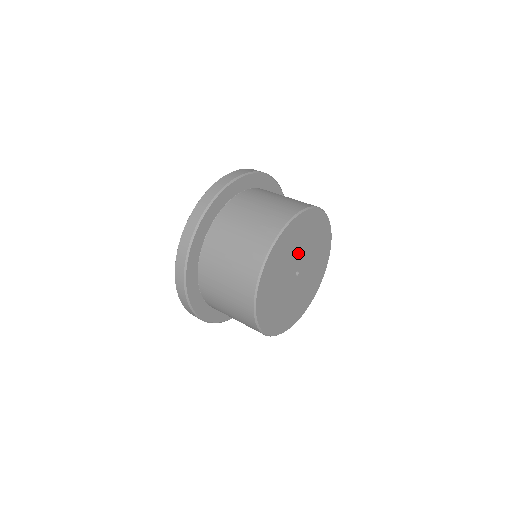
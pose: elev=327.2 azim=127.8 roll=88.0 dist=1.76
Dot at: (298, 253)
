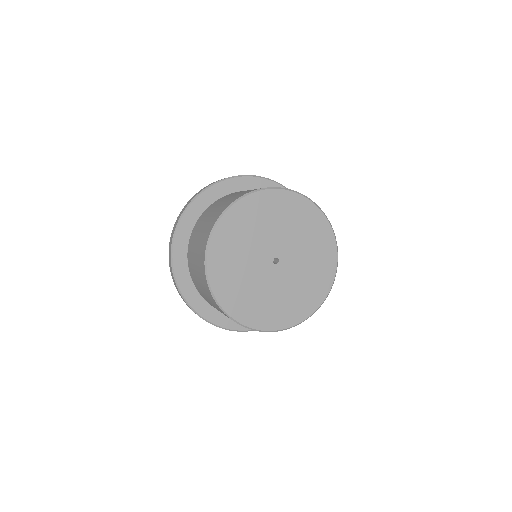
Dot at: (276, 235)
